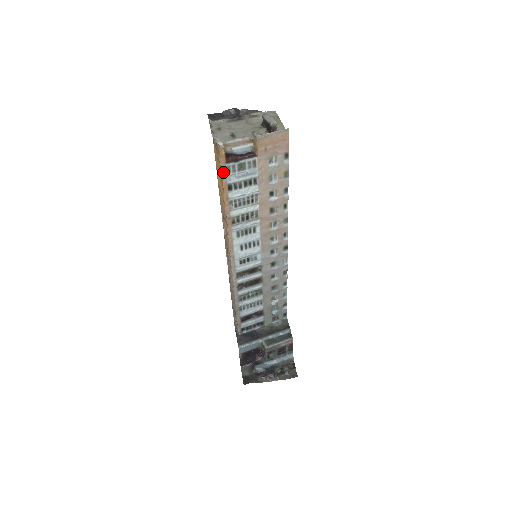
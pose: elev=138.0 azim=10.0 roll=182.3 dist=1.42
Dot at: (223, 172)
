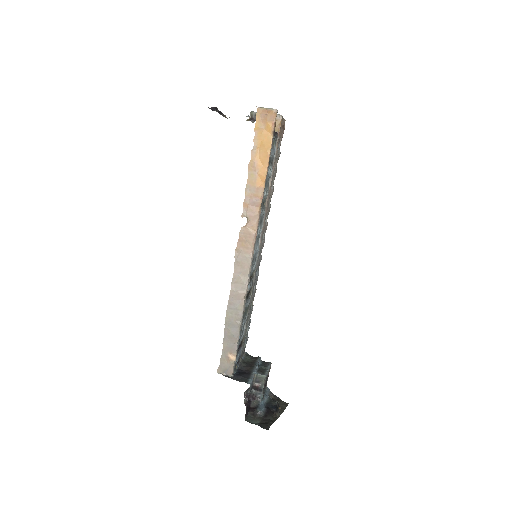
Dot at: (272, 141)
